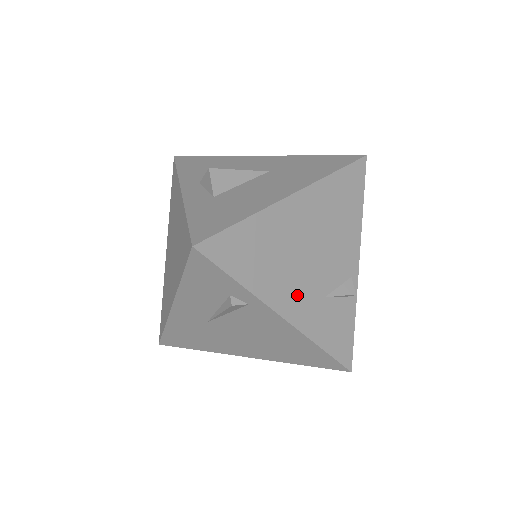
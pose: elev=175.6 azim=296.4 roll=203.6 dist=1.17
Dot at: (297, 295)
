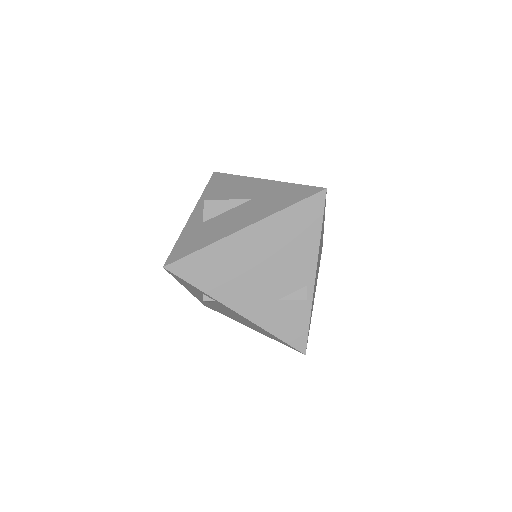
Dot at: (250, 298)
